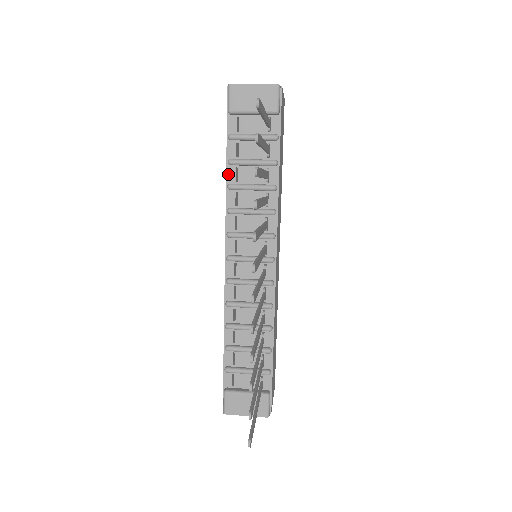
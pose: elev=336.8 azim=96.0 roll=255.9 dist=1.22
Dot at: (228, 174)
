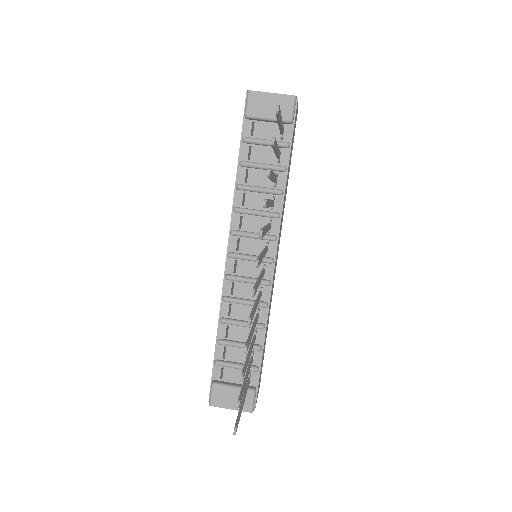
Dot at: (238, 175)
